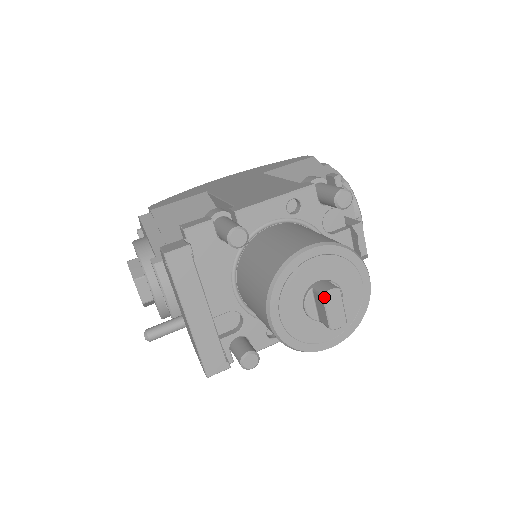
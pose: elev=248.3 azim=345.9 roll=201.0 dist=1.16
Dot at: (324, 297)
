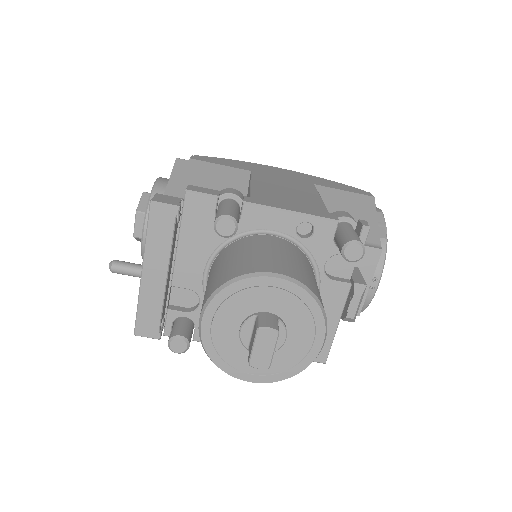
Dot at: (258, 330)
